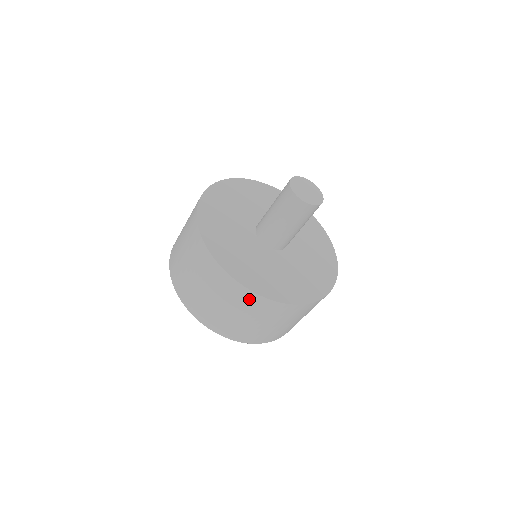
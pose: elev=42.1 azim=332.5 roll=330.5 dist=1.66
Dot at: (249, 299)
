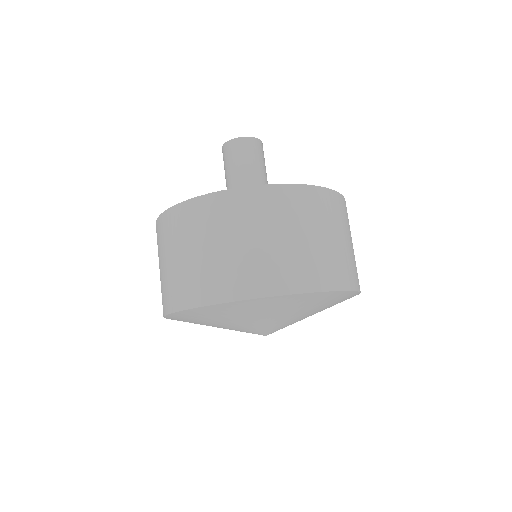
Dot at: (200, 211)
